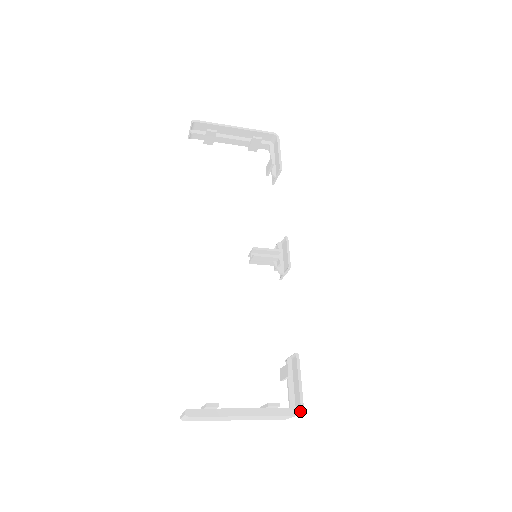
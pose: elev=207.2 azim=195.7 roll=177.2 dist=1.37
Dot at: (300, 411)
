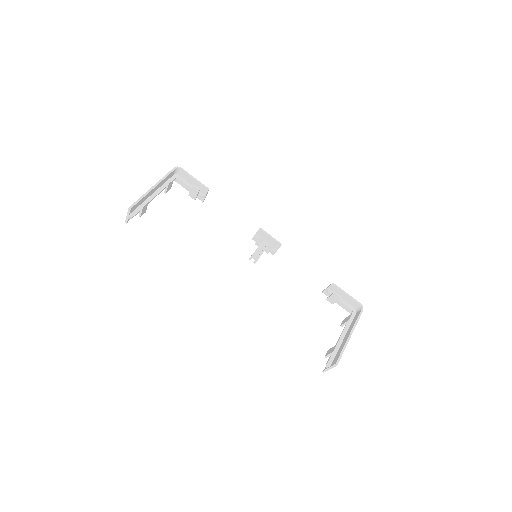
Dot at: (362, 307)
